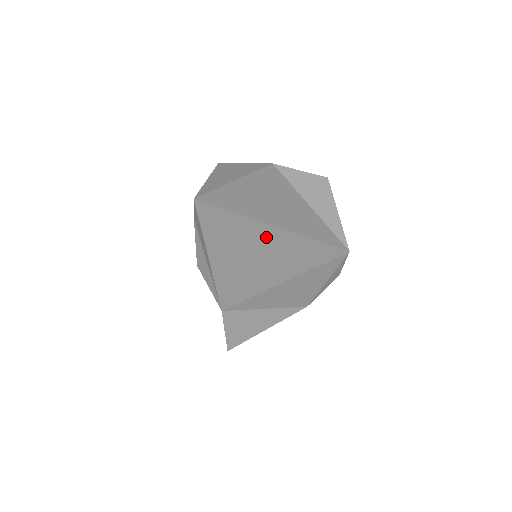
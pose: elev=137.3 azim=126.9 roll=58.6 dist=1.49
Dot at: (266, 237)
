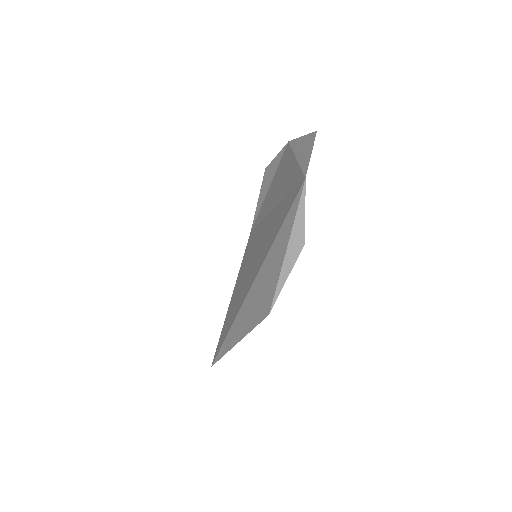
Dot at: (268, 226)
